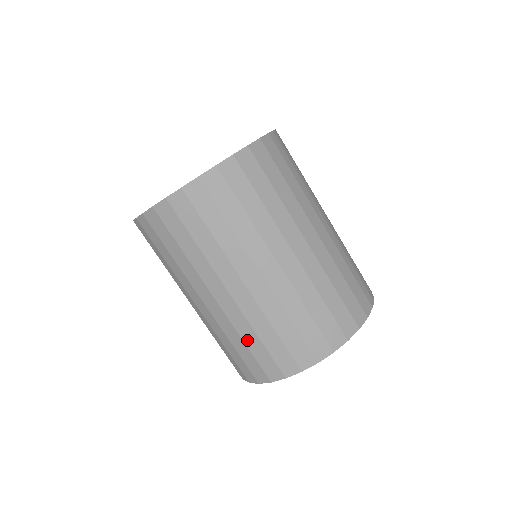
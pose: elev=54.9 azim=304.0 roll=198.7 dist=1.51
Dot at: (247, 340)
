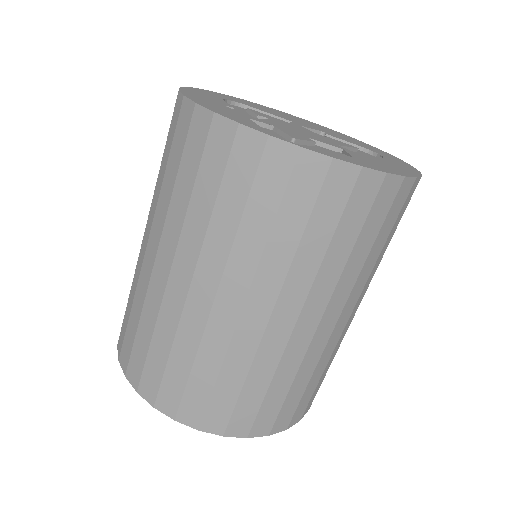
Dot at: (176, 353)
